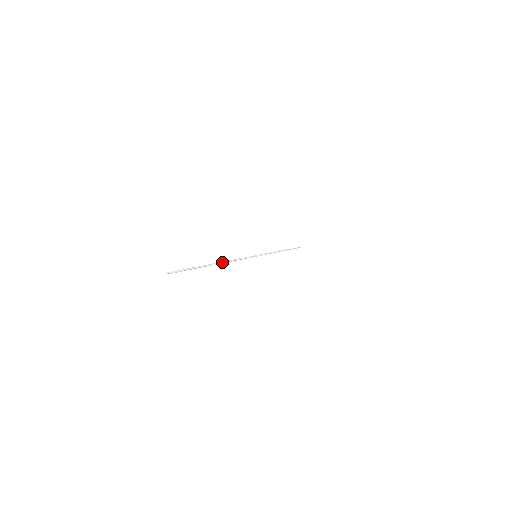
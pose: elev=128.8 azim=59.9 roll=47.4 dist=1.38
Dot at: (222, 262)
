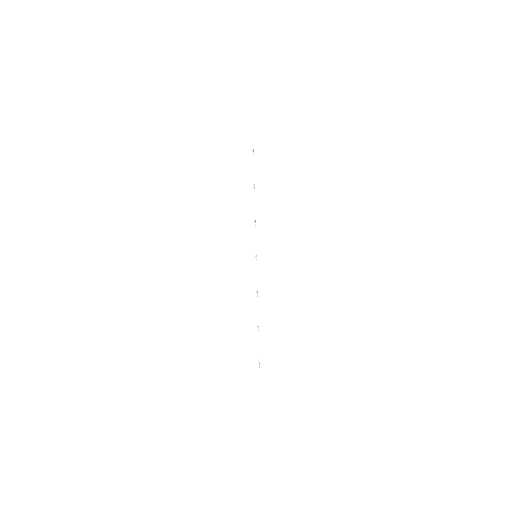
Dot at: occluded
